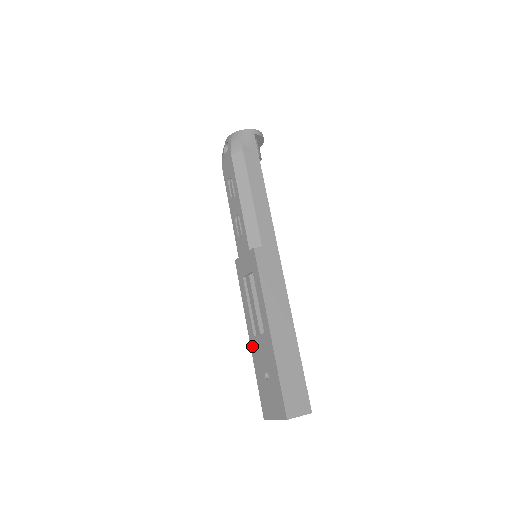
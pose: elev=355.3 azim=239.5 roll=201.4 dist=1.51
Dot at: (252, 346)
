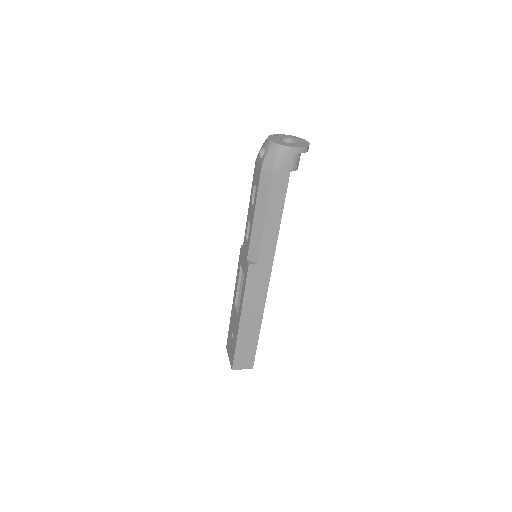
Dot at: (232, 308)
